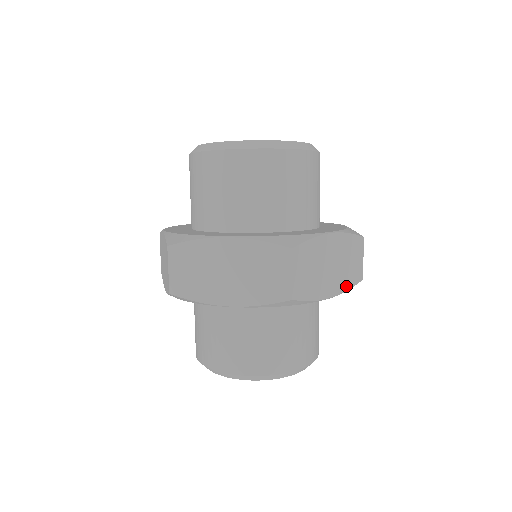
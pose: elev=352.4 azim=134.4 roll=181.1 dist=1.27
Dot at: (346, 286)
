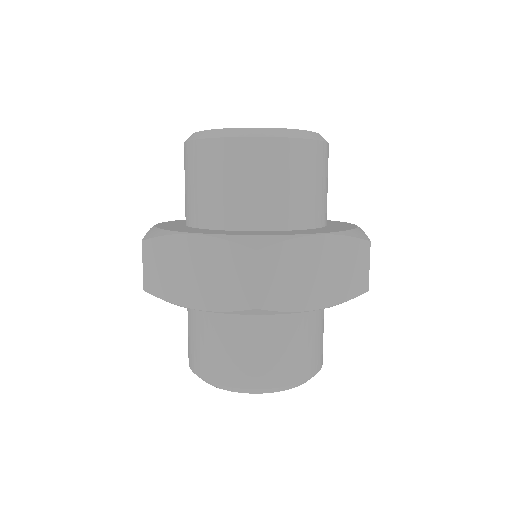
Dot at: occluded
